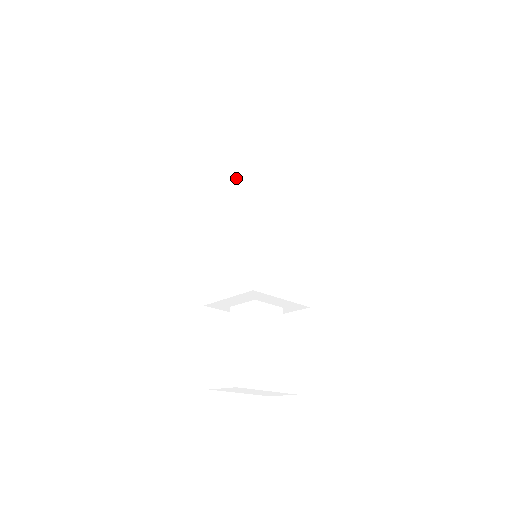
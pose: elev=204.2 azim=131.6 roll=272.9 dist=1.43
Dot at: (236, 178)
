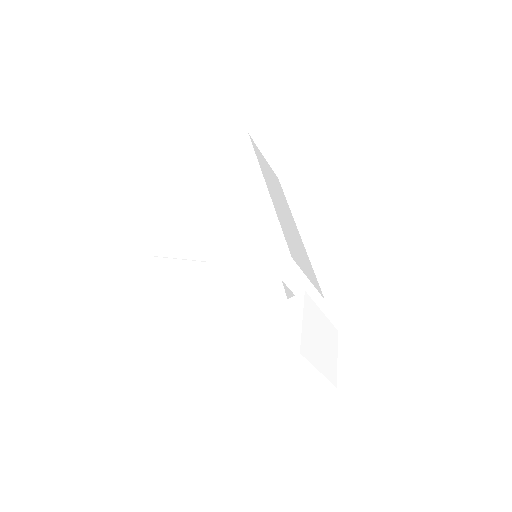
Dot at: (231, 180)
